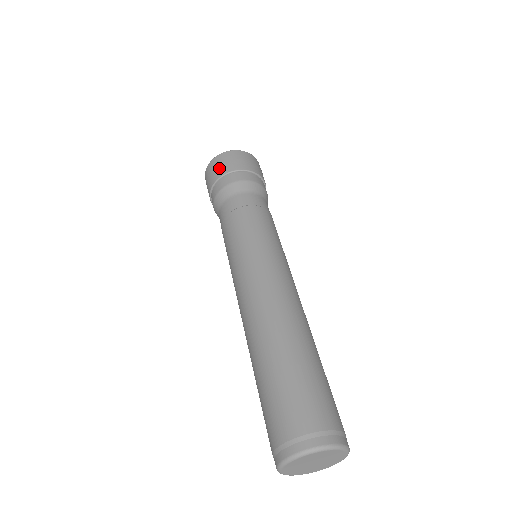
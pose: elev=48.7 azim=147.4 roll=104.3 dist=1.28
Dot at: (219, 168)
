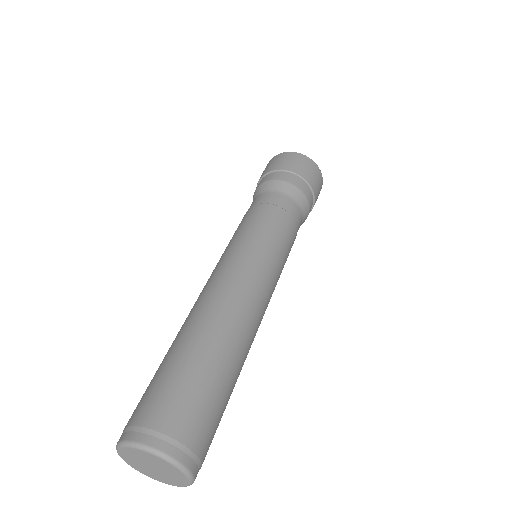
Dot at: (273, 164)
